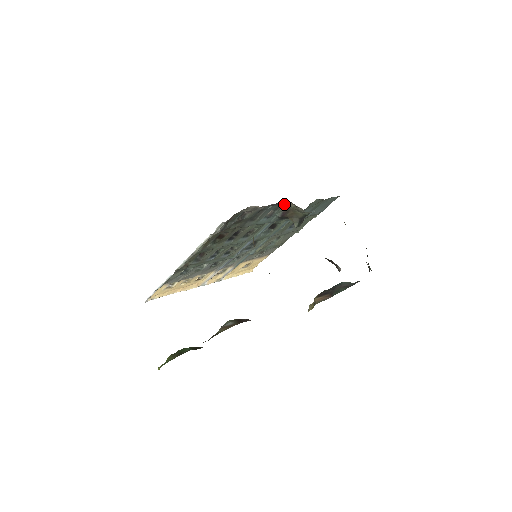
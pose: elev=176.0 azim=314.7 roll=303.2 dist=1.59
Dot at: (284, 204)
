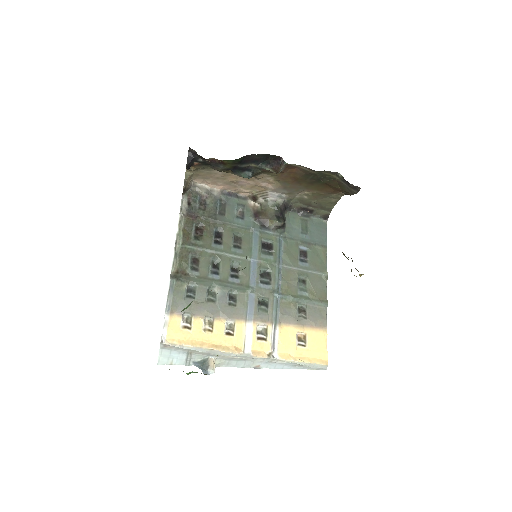
Dot at: (244, 200)
